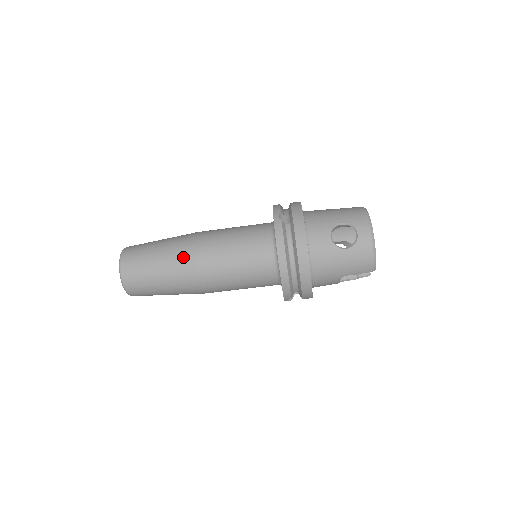
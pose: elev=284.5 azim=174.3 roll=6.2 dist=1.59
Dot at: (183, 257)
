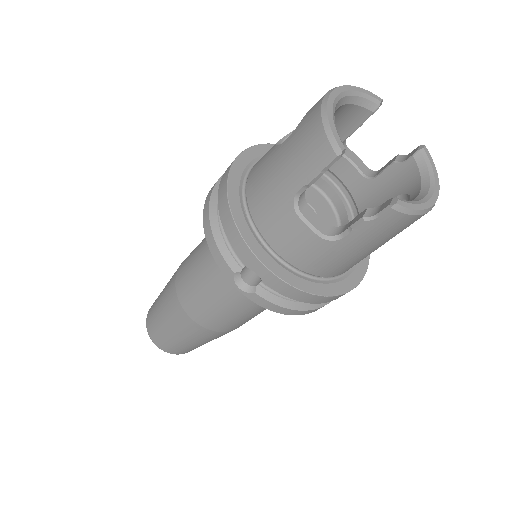
Dot at: occluded
